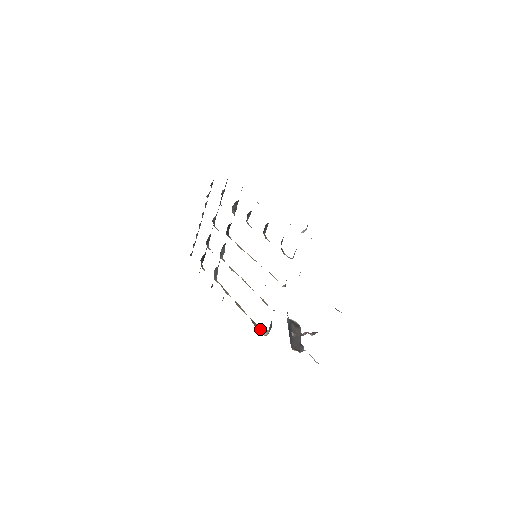
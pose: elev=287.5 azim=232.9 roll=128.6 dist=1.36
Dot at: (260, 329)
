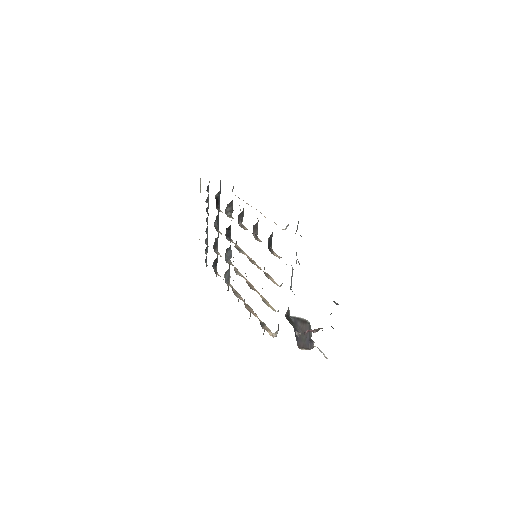
Dot at: (269, 331)
